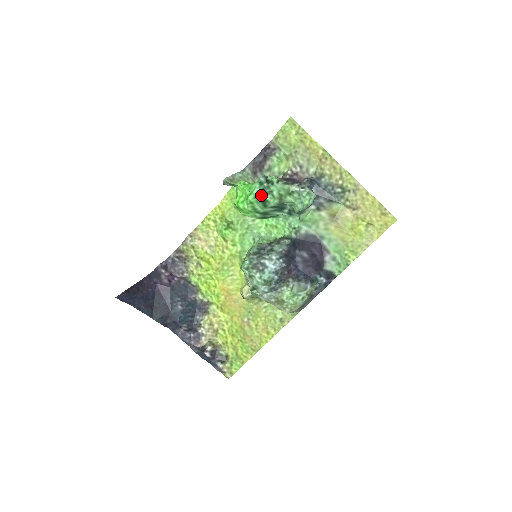
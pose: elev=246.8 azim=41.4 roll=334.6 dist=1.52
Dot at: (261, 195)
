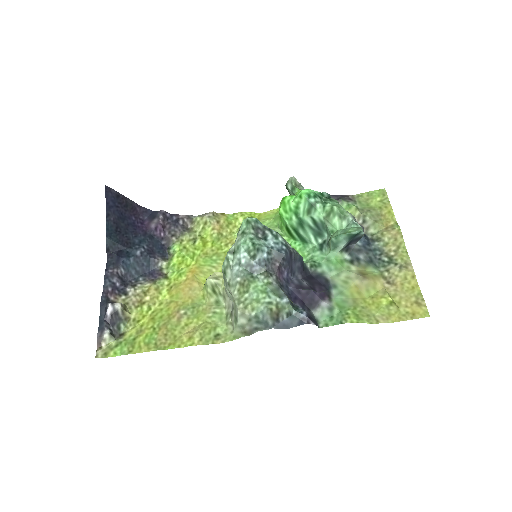
Dot at: (315, 197)
